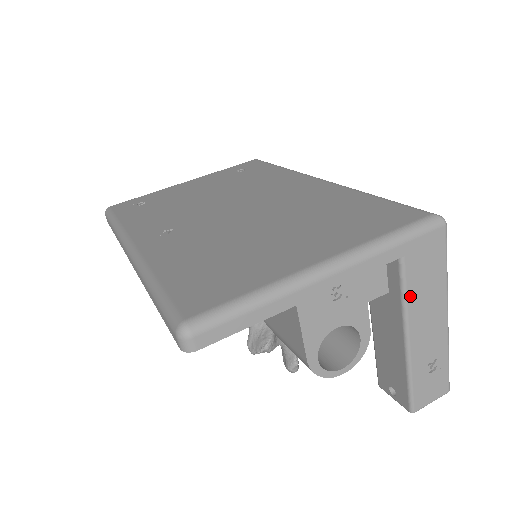
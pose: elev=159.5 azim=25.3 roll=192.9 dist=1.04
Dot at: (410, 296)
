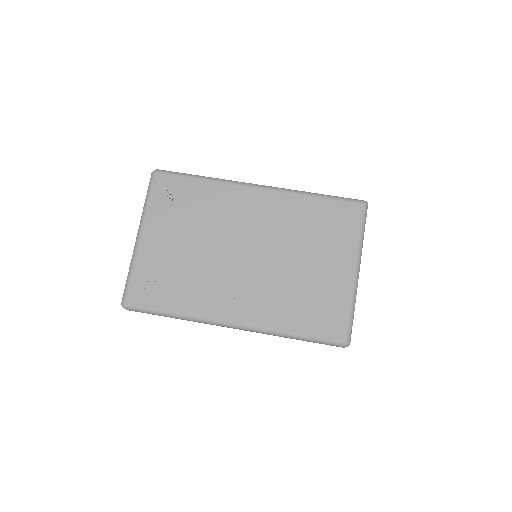
Dot at: occluded
